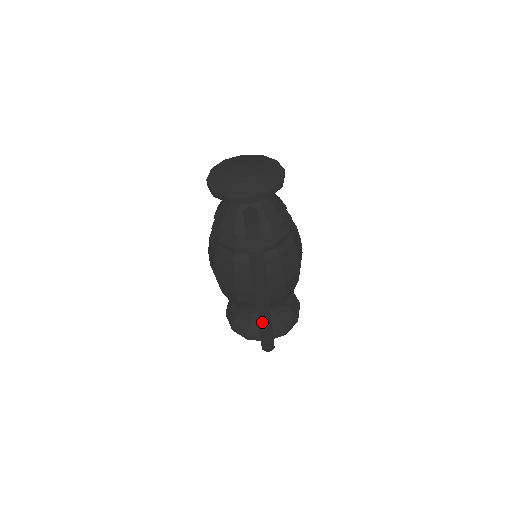
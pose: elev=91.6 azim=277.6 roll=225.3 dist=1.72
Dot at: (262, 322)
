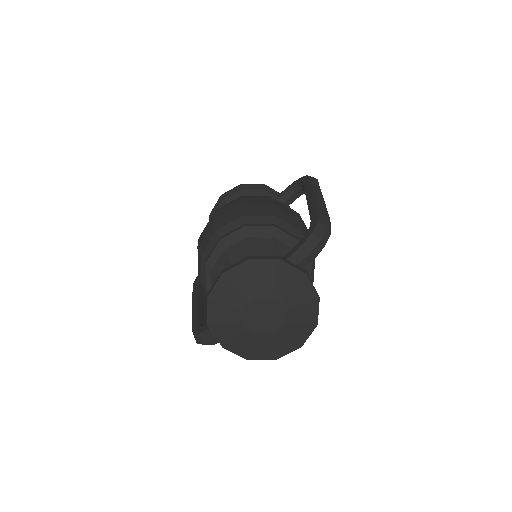
Dot at: occluded
